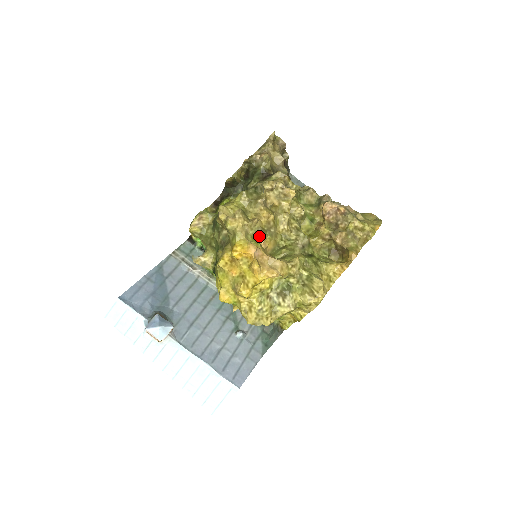
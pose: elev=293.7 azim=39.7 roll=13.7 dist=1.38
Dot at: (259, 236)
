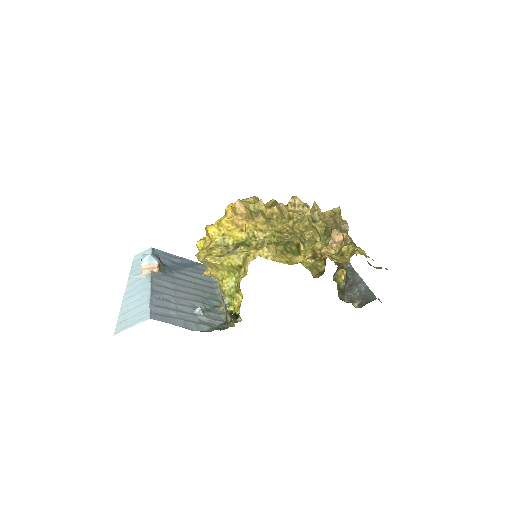
Dot at: (257, 215)
